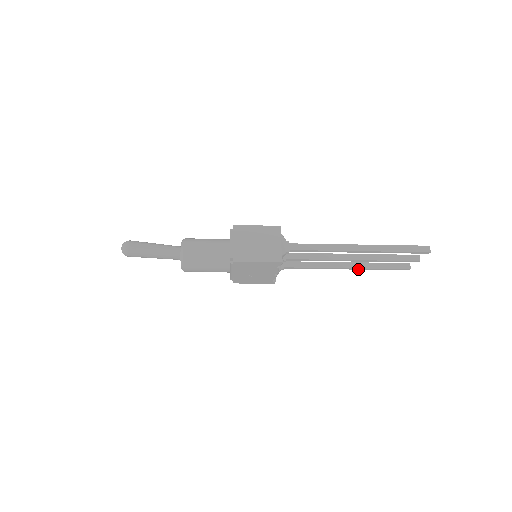
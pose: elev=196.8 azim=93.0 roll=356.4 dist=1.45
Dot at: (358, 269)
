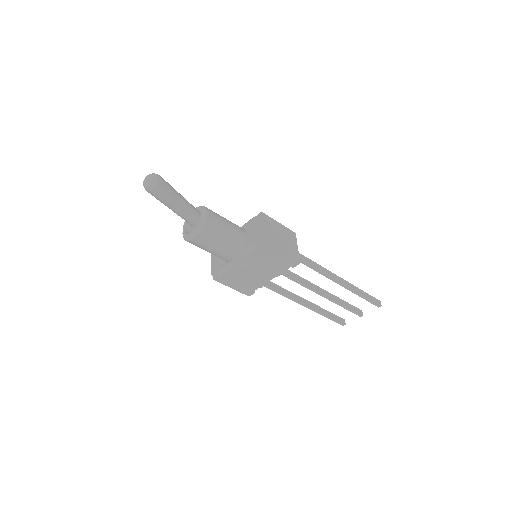
Dot at: (312, 310)
